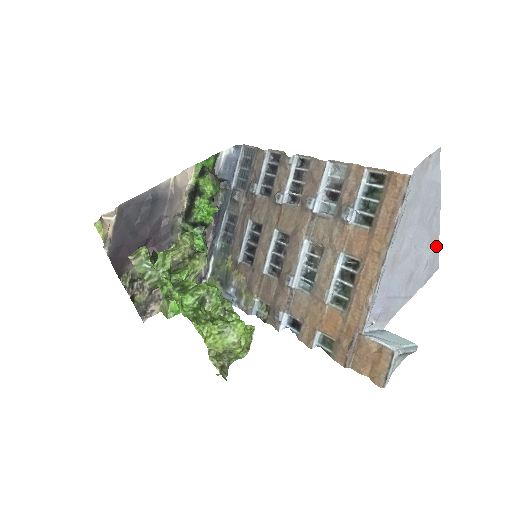
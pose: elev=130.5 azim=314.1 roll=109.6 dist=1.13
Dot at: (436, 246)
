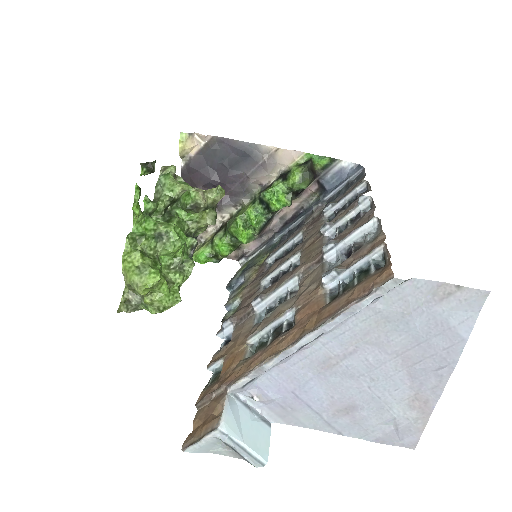
Dot at: (421, 416)
